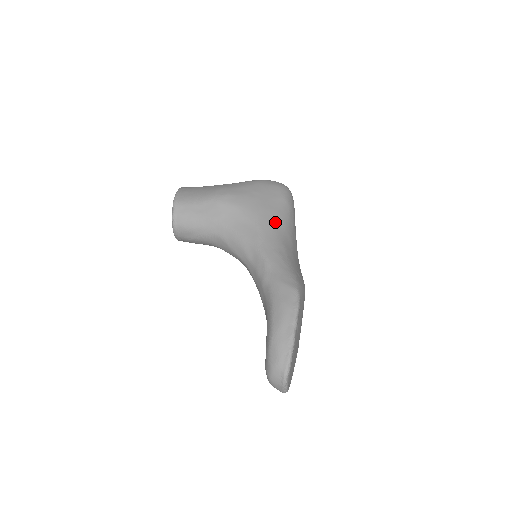
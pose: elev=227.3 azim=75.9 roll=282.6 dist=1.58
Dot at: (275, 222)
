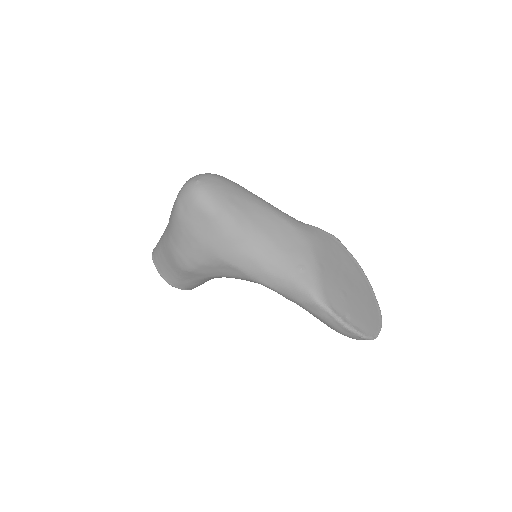
Dot at: (236, 247)
